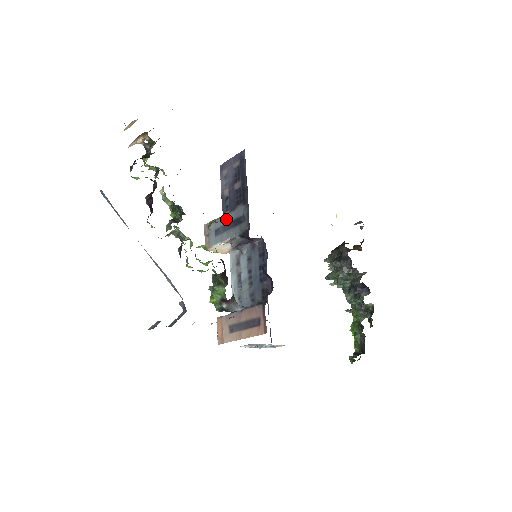
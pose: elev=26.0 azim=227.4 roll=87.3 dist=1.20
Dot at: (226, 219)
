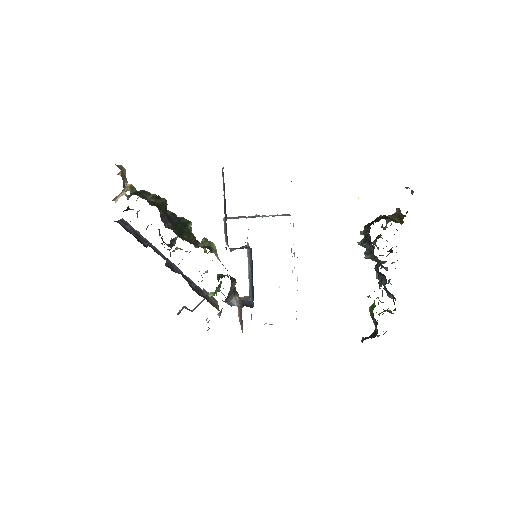
Dot at: (225, 226)
